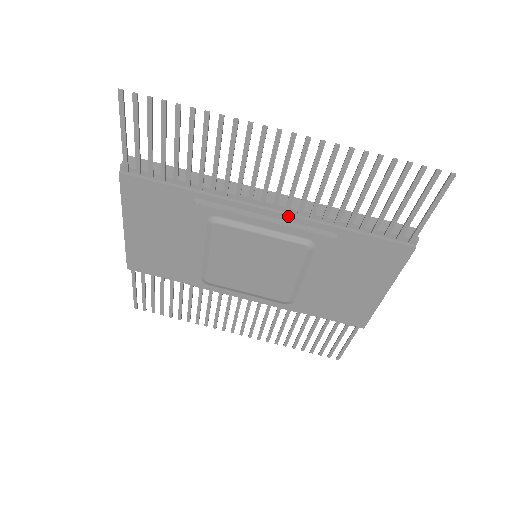
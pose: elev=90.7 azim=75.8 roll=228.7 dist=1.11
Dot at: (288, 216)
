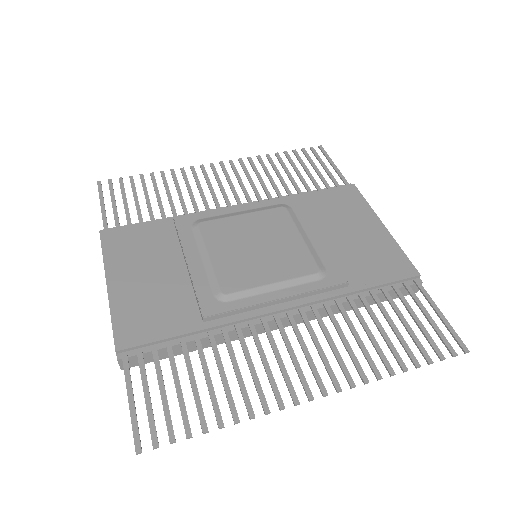
Dot at: occluded
